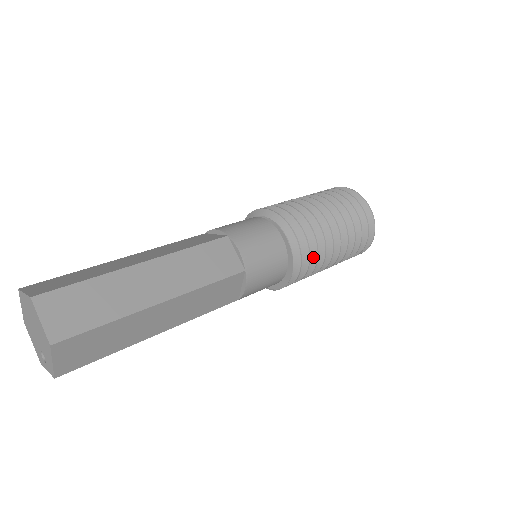
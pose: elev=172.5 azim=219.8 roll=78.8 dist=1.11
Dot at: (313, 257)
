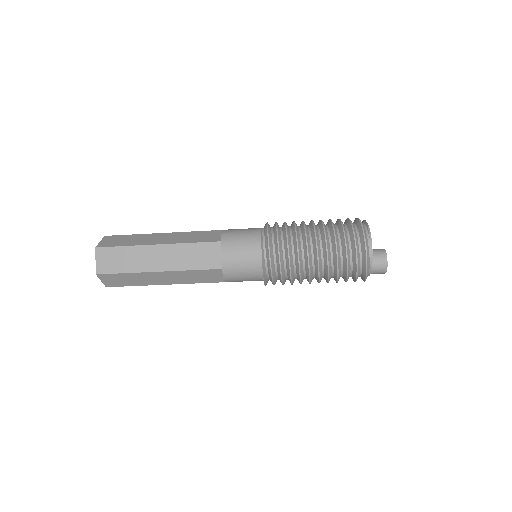
Dot at: (288, 274)
